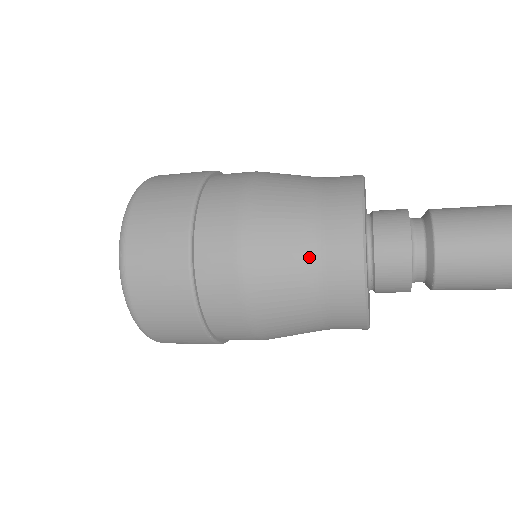
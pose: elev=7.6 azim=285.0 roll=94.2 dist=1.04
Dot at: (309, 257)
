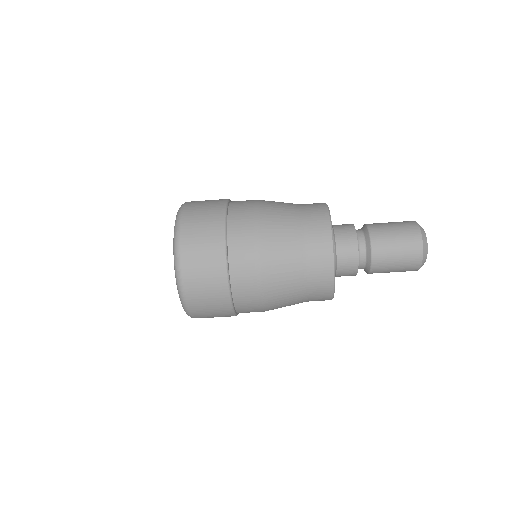
Dot at: (298, 221)
